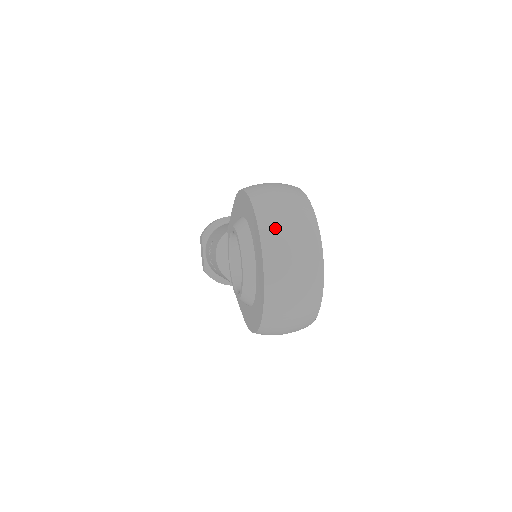
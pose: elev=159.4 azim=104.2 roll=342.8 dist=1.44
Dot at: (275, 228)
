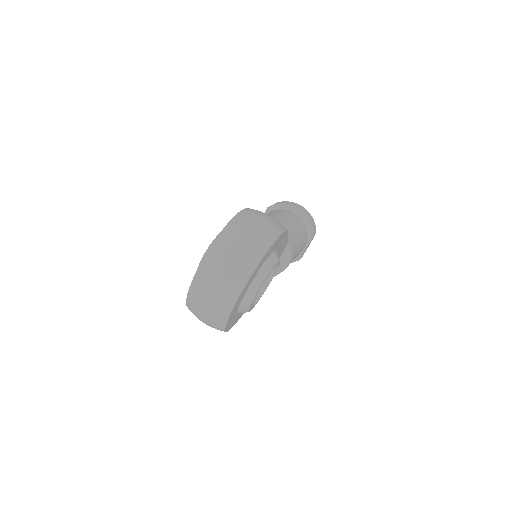
Dot at: (217, 257)
